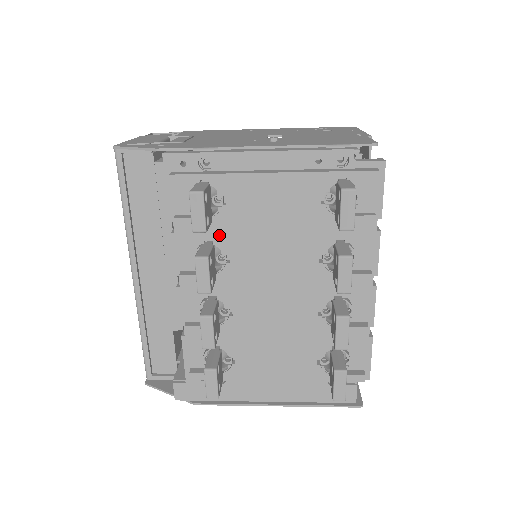
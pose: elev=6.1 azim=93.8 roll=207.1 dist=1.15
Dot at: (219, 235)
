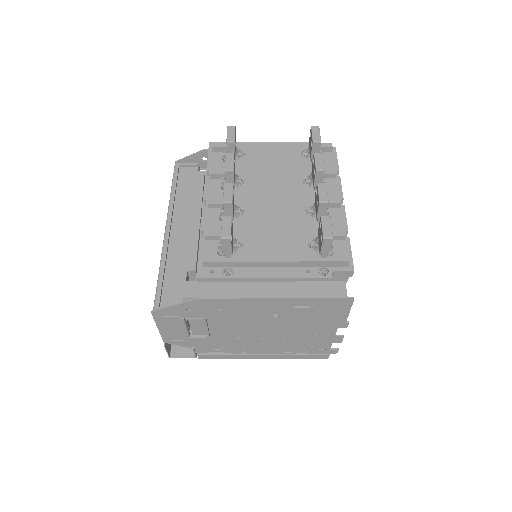
Dot at: (239, 170)
